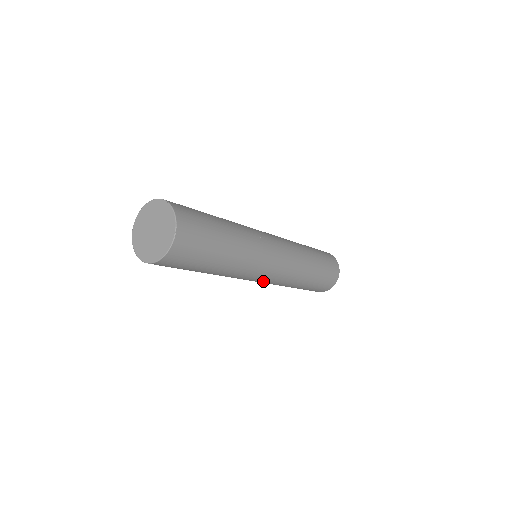
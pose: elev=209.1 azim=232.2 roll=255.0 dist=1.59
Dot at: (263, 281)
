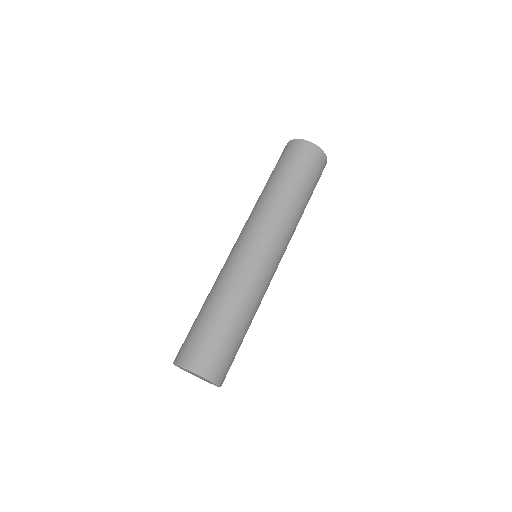
Dot at: occluded
